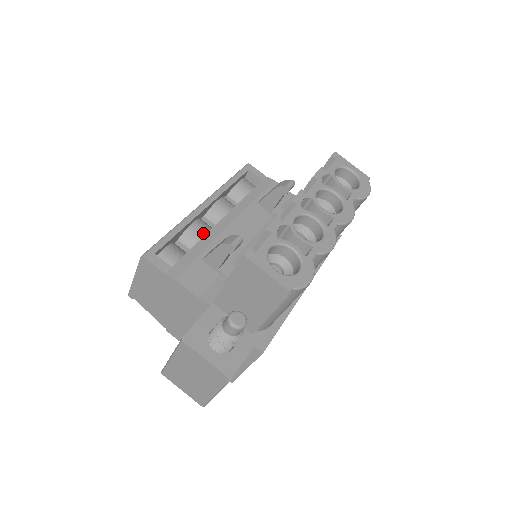
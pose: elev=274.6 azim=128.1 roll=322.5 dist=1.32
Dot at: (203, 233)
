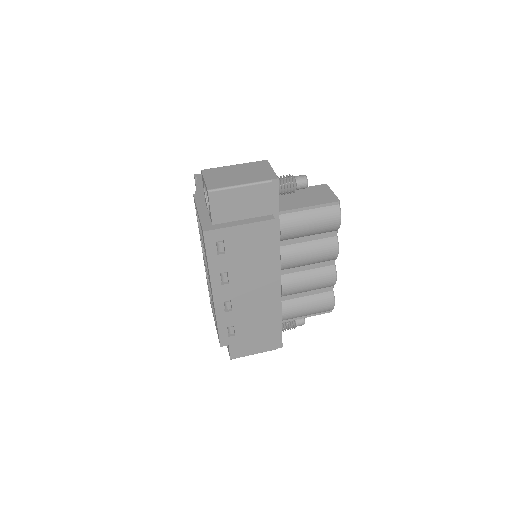
Dot at: occluded
